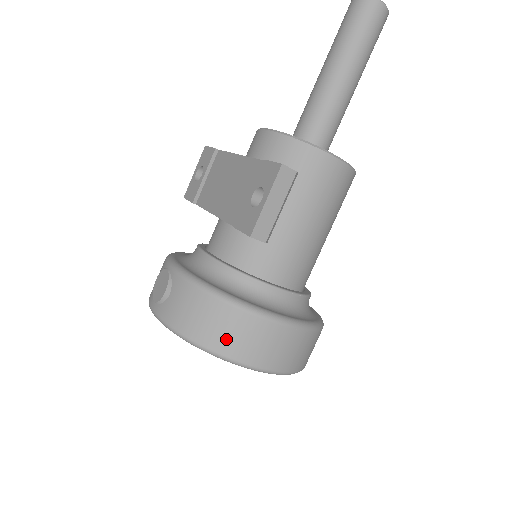
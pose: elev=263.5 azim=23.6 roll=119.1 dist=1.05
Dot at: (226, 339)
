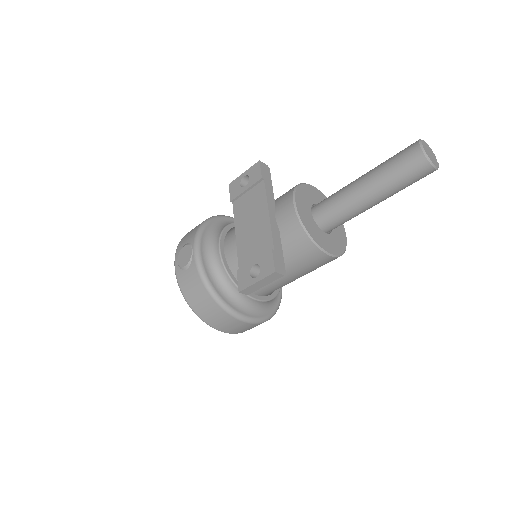
Dot at: (207, 315)
